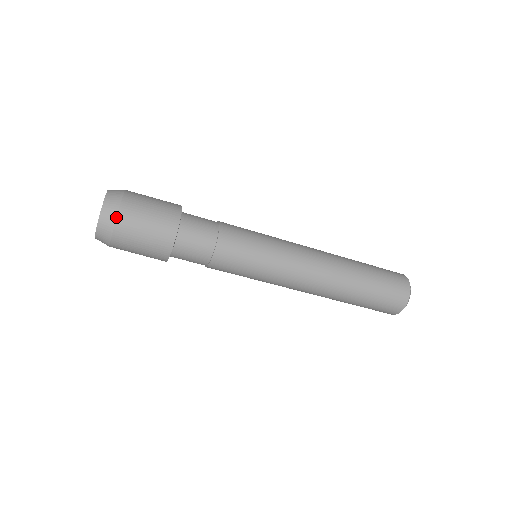
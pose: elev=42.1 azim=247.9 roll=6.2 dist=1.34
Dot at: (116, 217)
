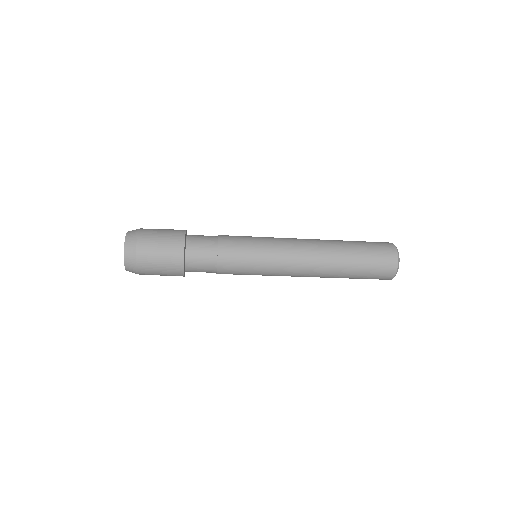
Dot at: (136, 251)
